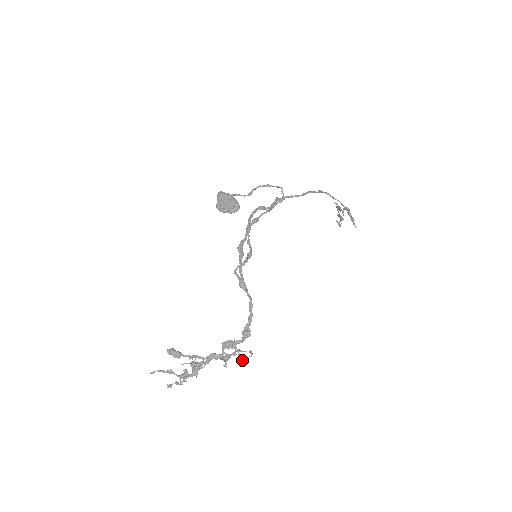
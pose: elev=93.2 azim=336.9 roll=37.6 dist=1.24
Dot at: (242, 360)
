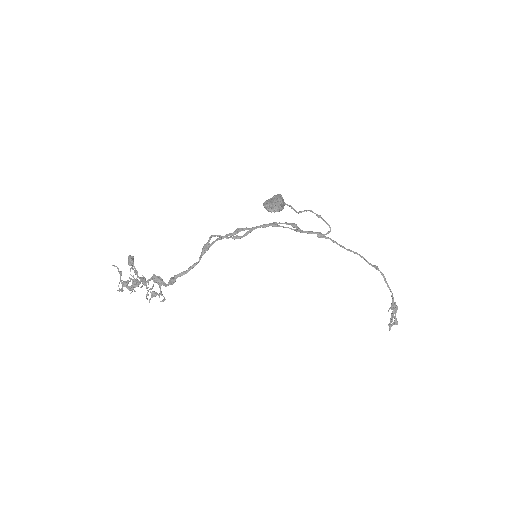
Dot at: occluded
